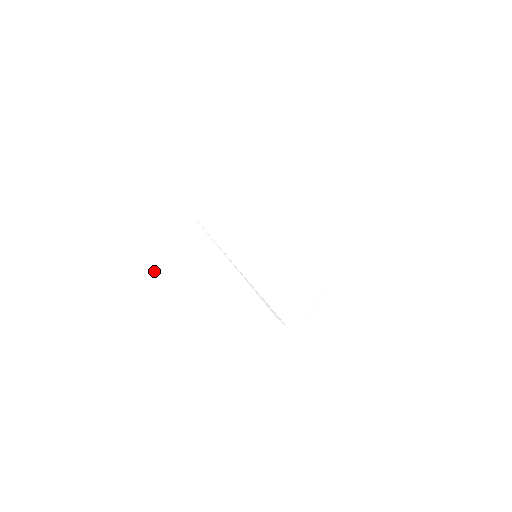
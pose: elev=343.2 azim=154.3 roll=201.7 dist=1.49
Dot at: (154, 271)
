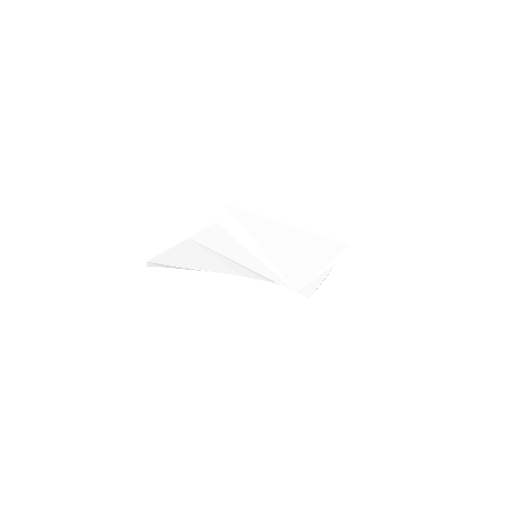
Dot at: (179, 268)
